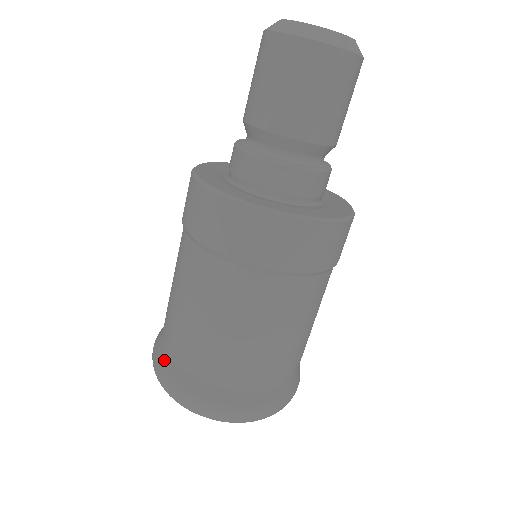
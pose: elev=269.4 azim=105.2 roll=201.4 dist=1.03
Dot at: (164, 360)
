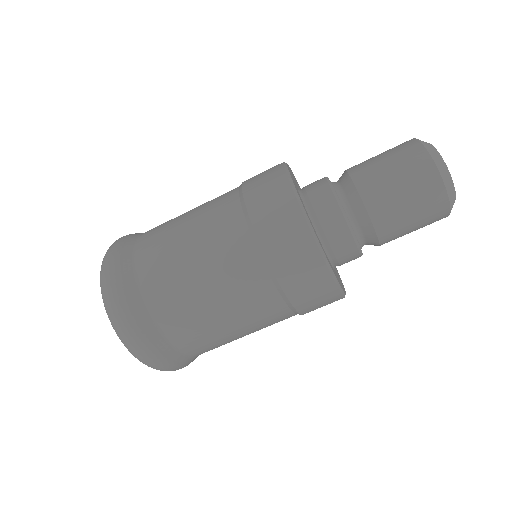
Dot at: (131, 290)
